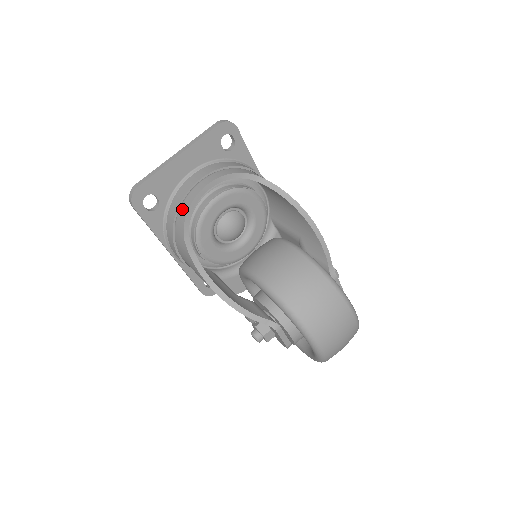
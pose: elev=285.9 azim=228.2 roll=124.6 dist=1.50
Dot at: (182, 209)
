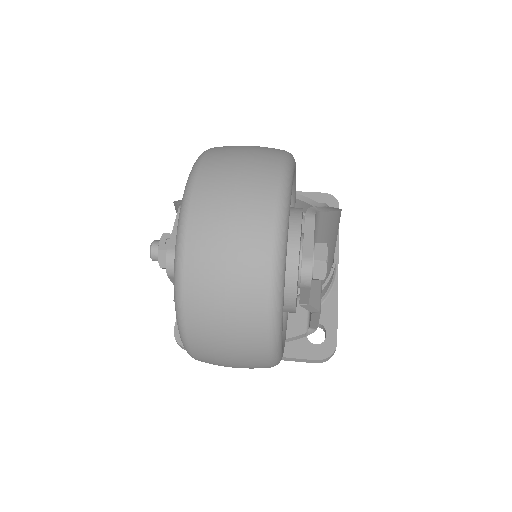
Dot at: occluded
